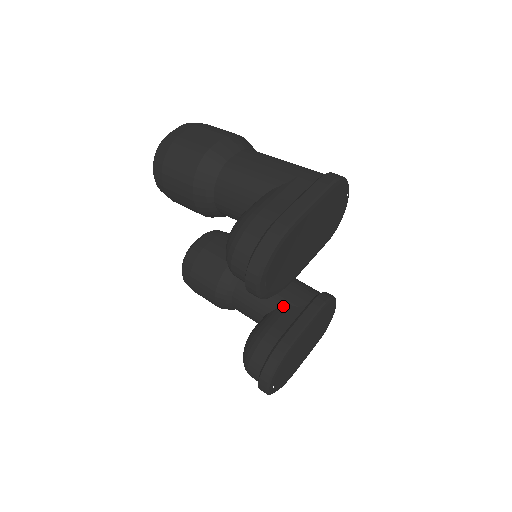
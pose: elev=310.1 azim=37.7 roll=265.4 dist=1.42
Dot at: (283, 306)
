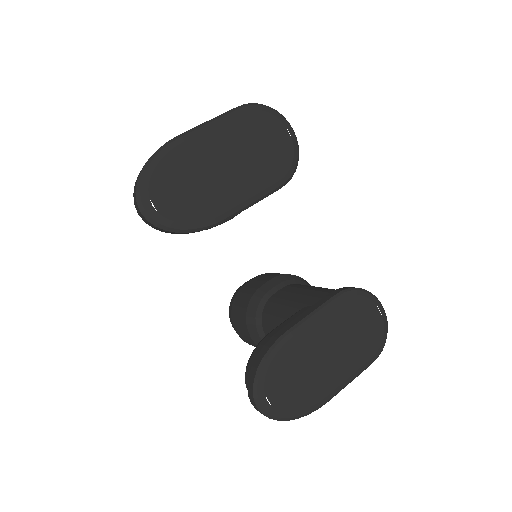
Dot at: occluded
